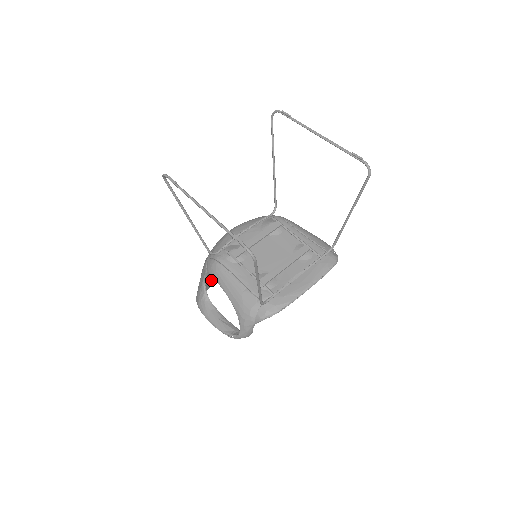
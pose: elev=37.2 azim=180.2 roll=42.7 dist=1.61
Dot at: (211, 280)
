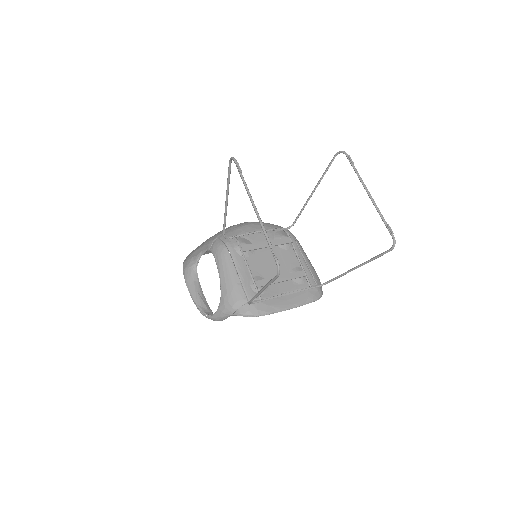
Dot at: occluded
